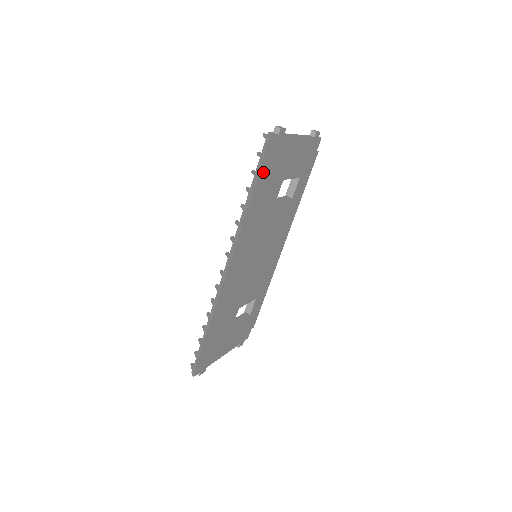
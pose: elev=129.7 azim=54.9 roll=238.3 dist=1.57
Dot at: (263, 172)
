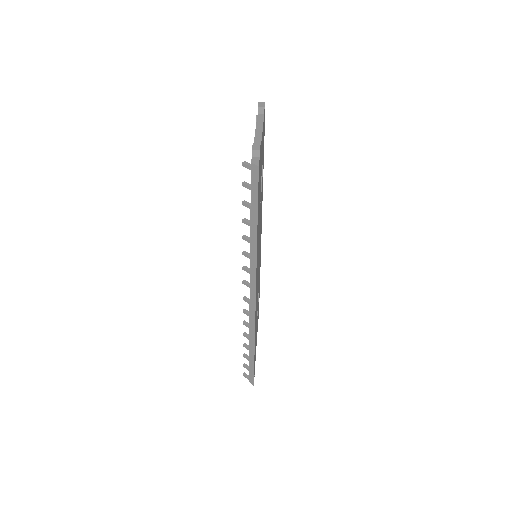
Dot at: (258, 201)
